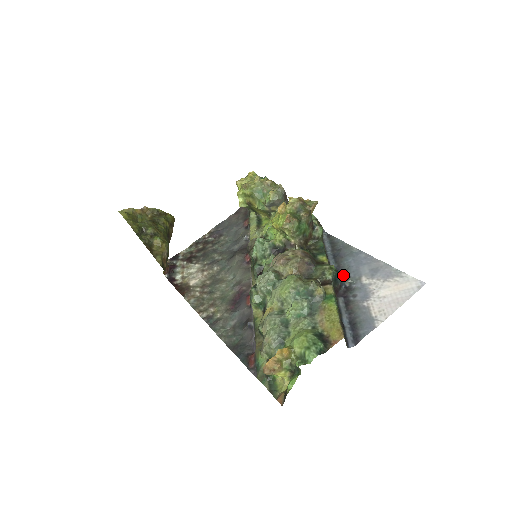
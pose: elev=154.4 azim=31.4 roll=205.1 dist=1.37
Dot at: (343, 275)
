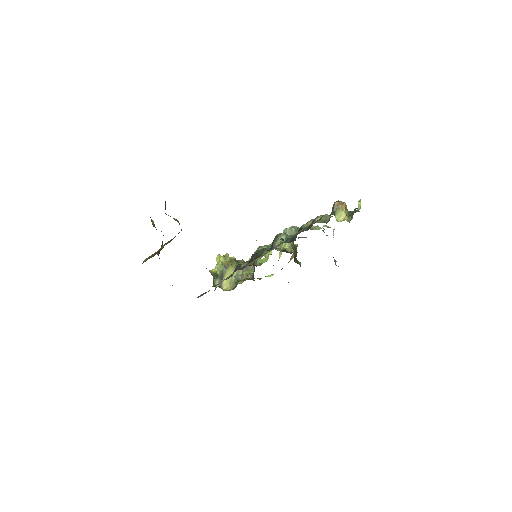
Dot at: (334, 259)
